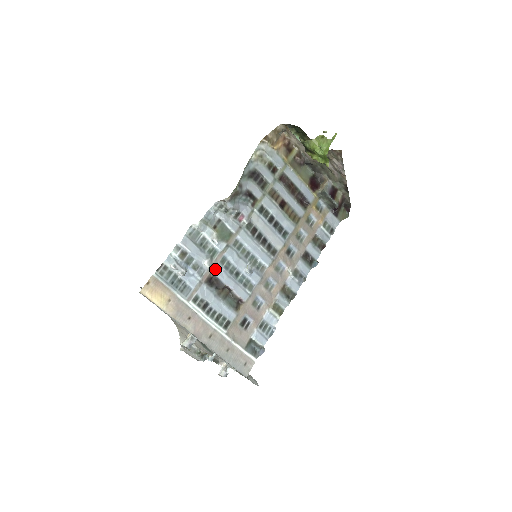
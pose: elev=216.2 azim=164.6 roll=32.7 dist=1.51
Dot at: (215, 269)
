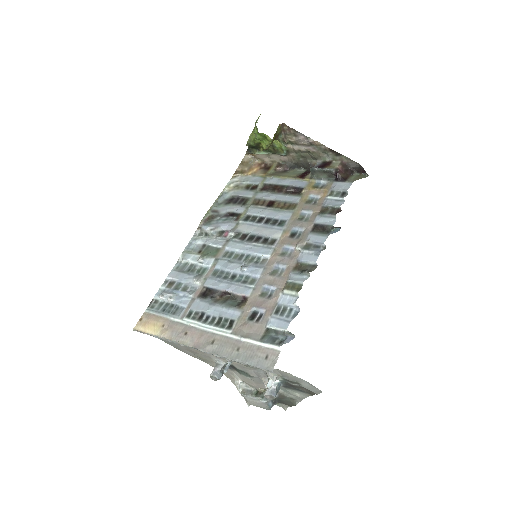
Dot at: (207, 283)
